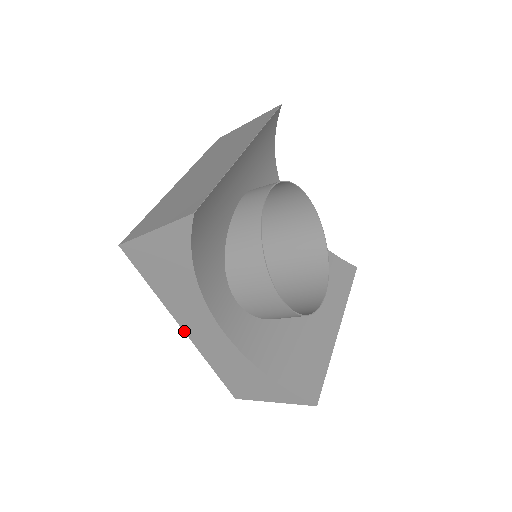
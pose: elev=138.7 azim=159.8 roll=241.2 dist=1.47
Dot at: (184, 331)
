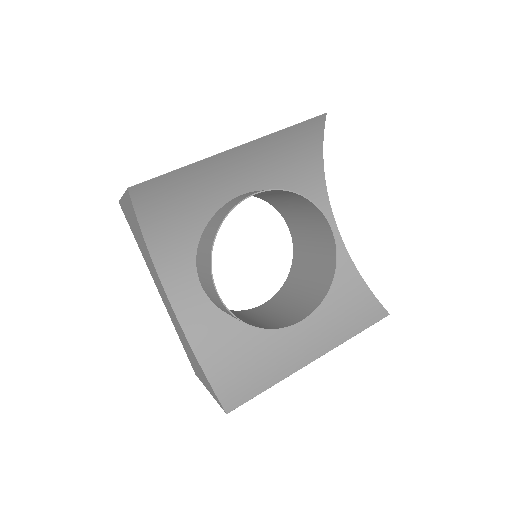
Dot at: (159, 293)
